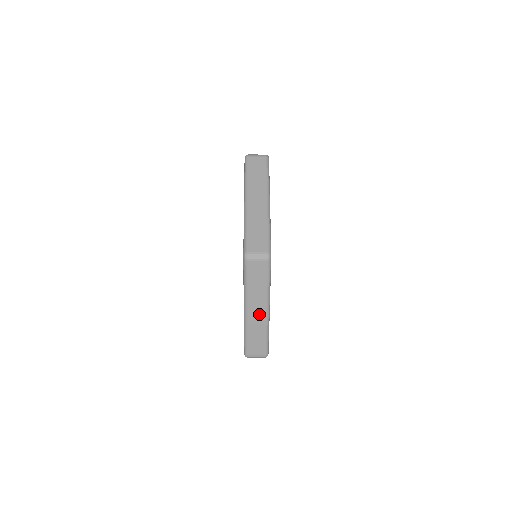
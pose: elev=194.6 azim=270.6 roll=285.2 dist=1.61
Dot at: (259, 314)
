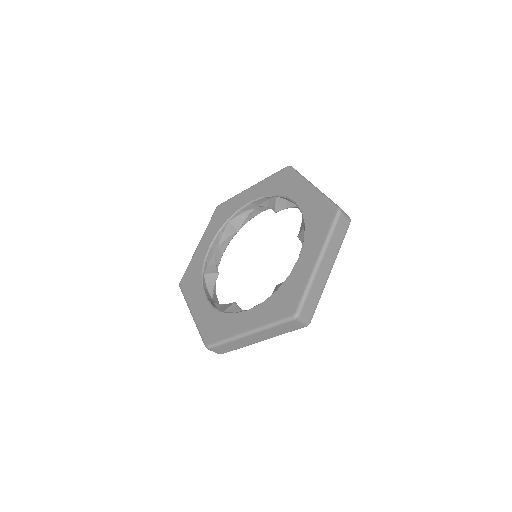
Dot at: (254, 340)
